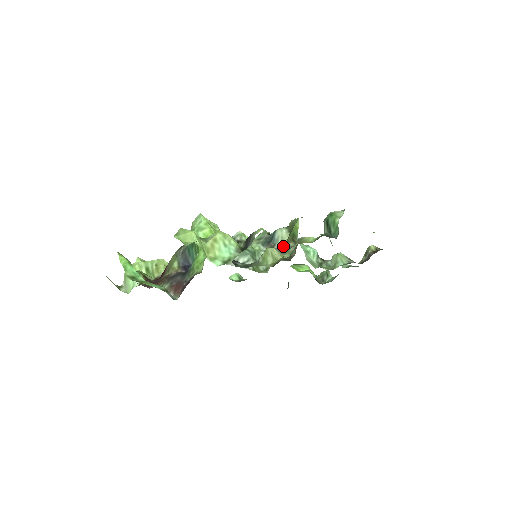
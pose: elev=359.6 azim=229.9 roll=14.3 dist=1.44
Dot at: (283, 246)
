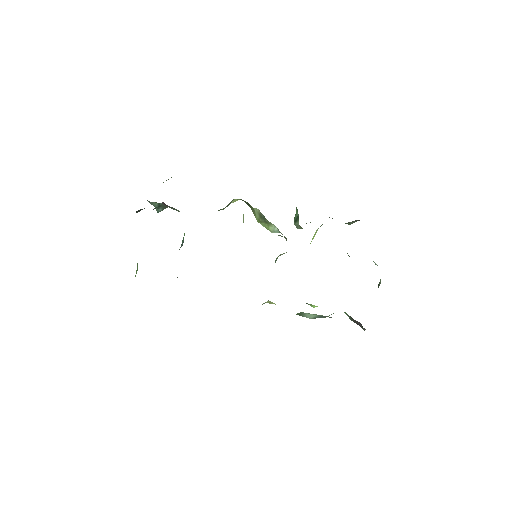
Dot at: (282, 254)
